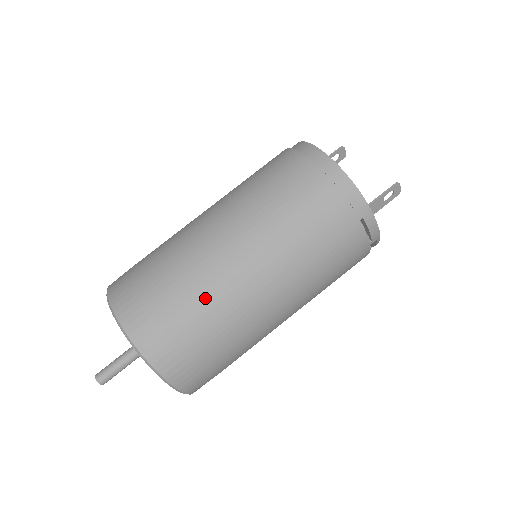
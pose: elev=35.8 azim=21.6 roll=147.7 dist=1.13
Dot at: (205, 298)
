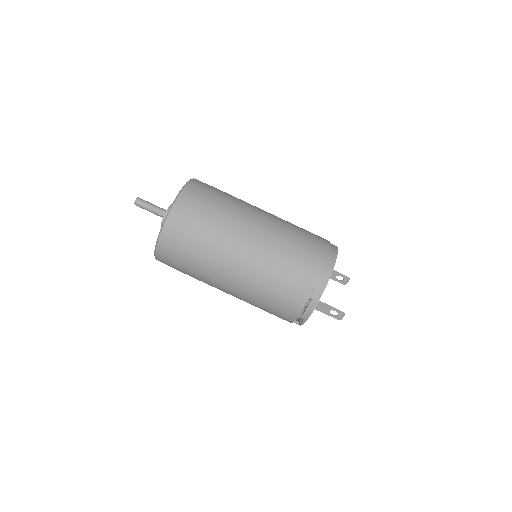
Dot at: (220, 229)
